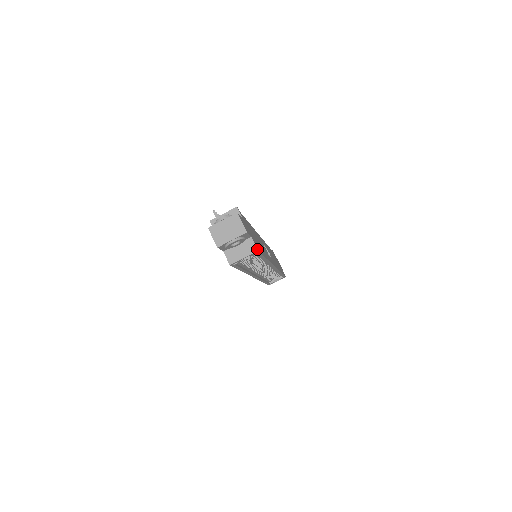
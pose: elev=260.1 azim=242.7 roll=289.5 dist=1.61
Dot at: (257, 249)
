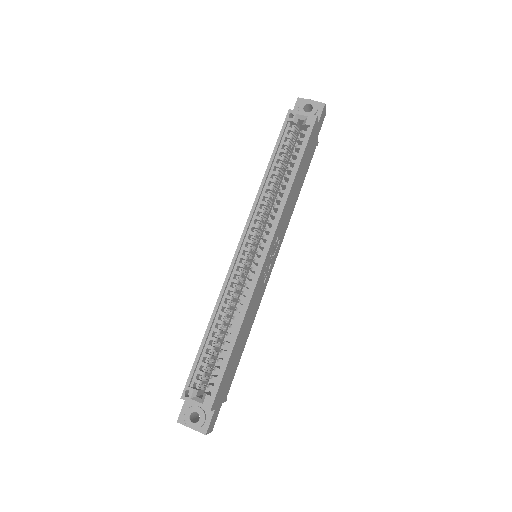
Dot at: (317, 116)
